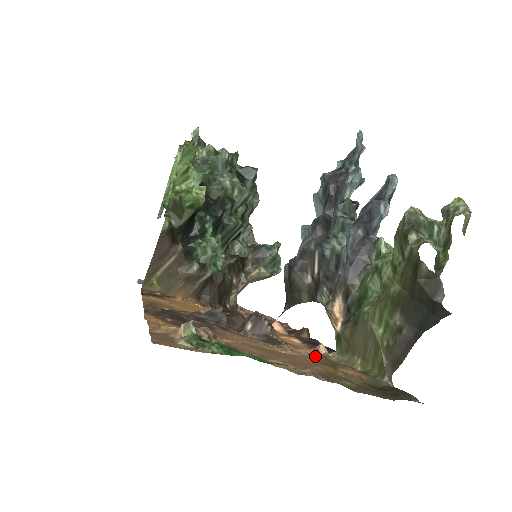
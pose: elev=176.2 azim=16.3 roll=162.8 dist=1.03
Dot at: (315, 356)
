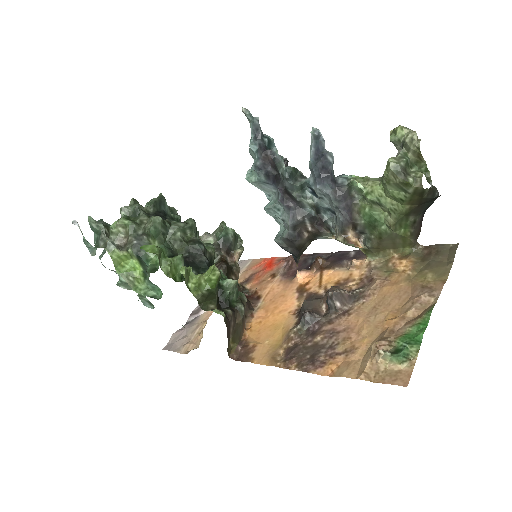
Dot at: (375, 275)
